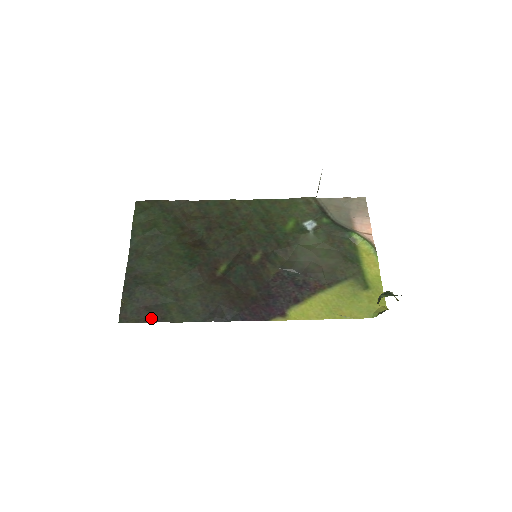
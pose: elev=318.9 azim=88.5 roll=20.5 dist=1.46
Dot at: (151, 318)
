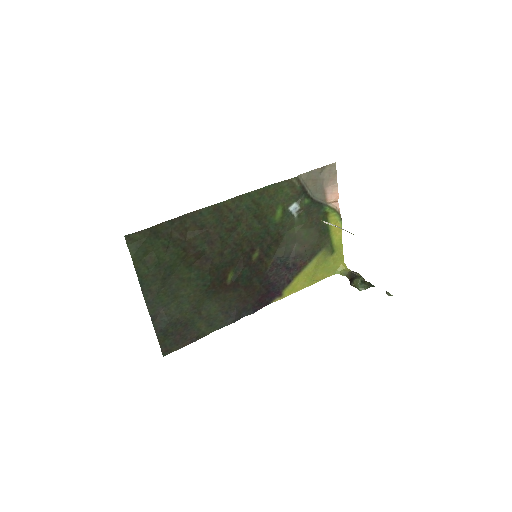
Dot at: (188, 341)
